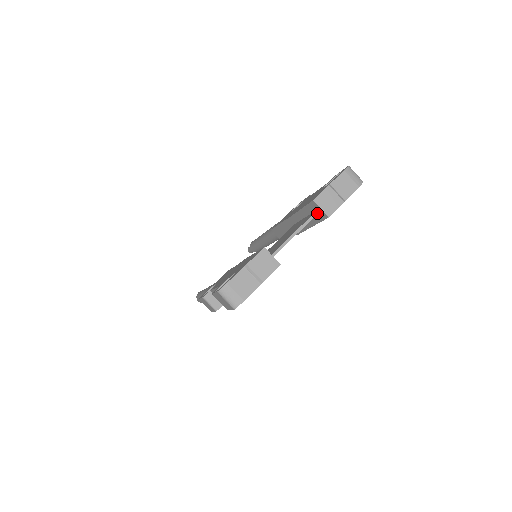
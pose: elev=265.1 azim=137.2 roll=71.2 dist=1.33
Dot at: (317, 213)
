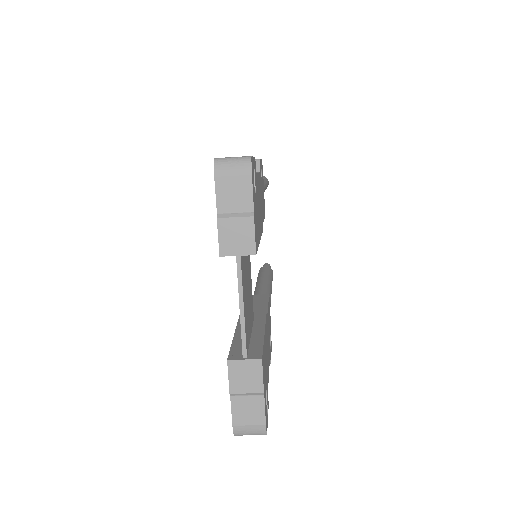
Dot at: (239, 262)
